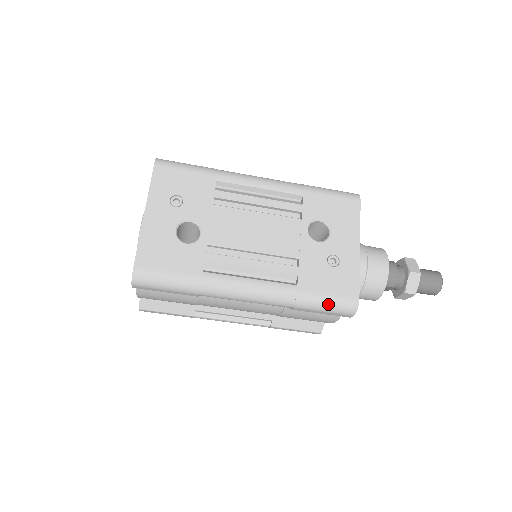
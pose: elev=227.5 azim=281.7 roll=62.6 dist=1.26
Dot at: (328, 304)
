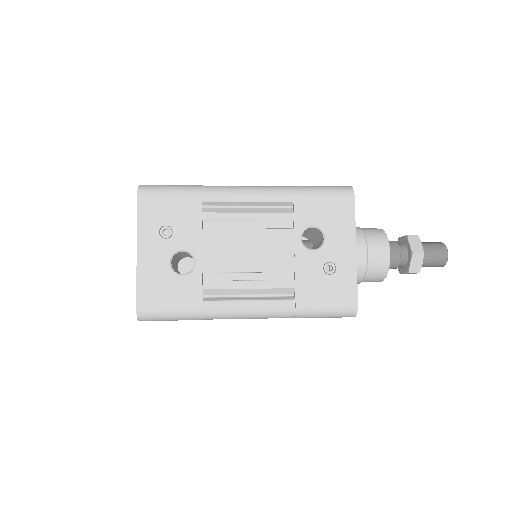
Dot at: (327, 312)
